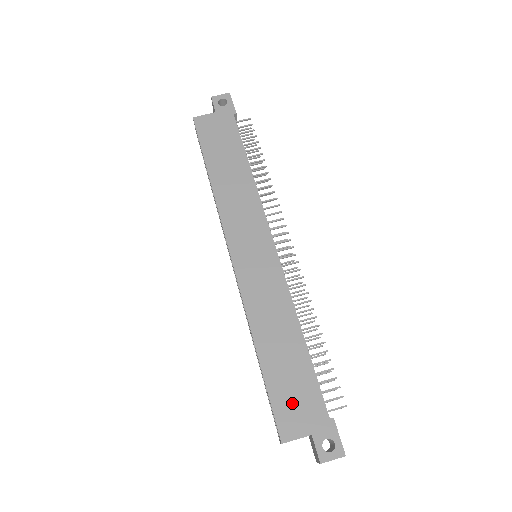
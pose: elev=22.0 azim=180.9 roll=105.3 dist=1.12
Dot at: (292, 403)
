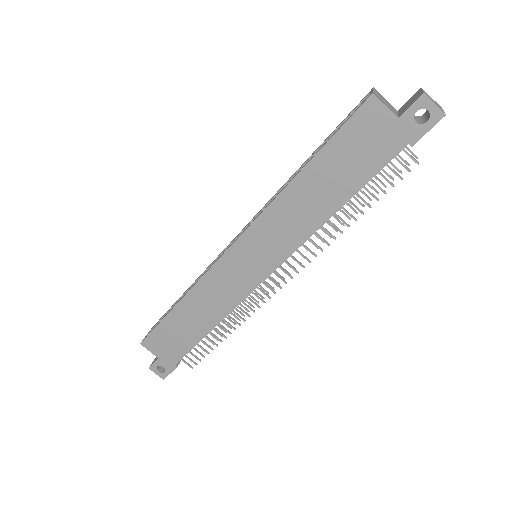
Dot at: (165, 340)
